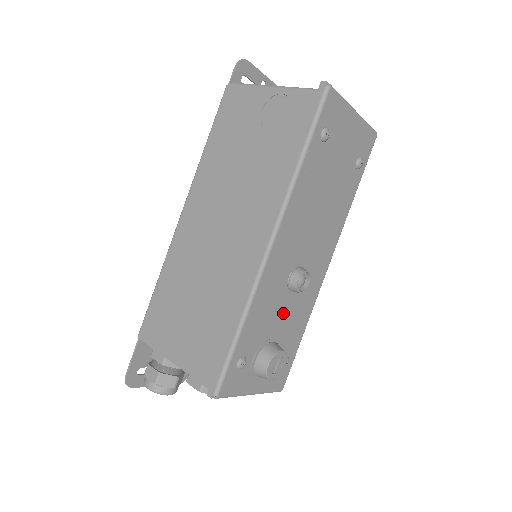
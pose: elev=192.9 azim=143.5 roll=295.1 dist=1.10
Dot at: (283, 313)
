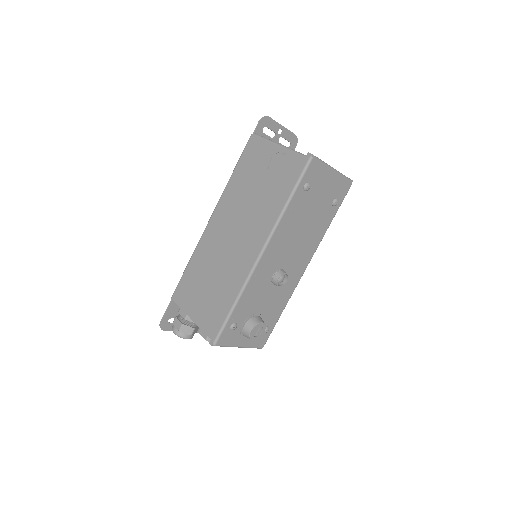
Dot at: (267, 298)
